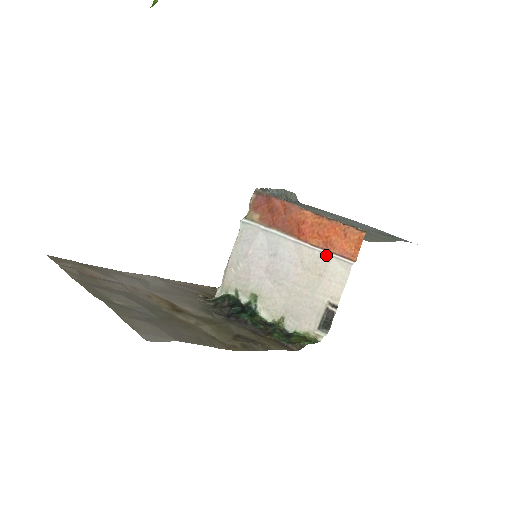
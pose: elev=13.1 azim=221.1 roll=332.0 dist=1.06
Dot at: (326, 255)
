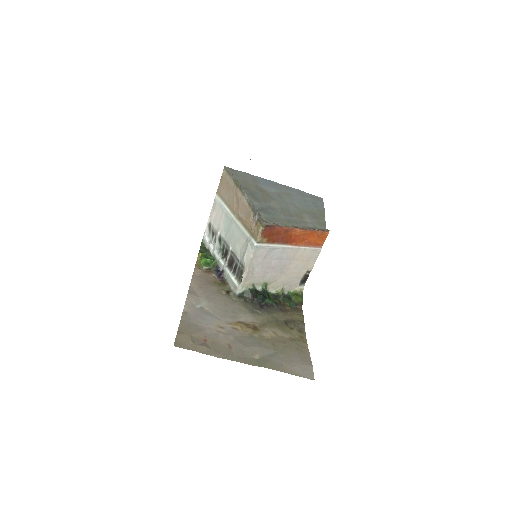
Dot at: (308, 250)
